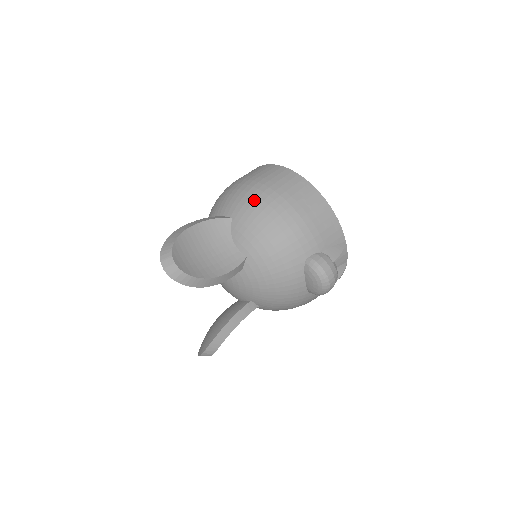
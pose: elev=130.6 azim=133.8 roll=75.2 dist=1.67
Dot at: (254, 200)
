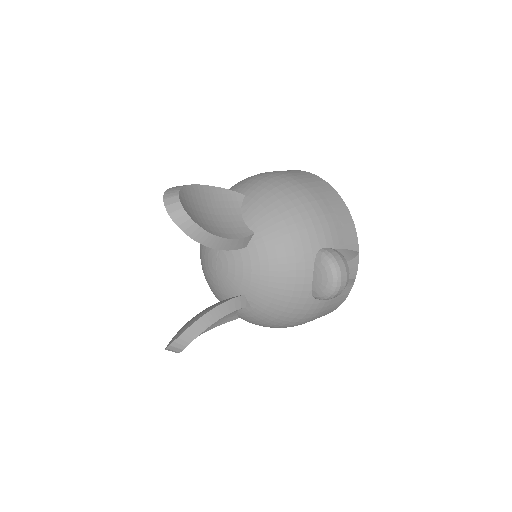
Dot at: (272, 182)
